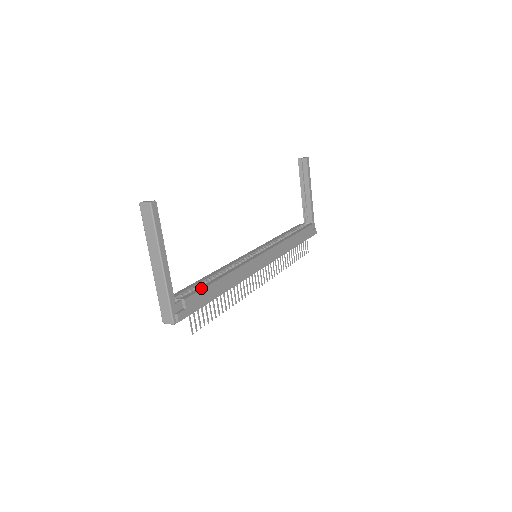
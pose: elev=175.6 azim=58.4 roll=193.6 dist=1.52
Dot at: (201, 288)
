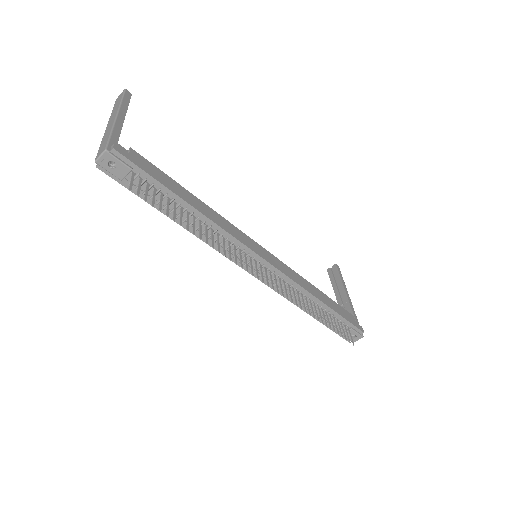
Dot at: (159, 172)
